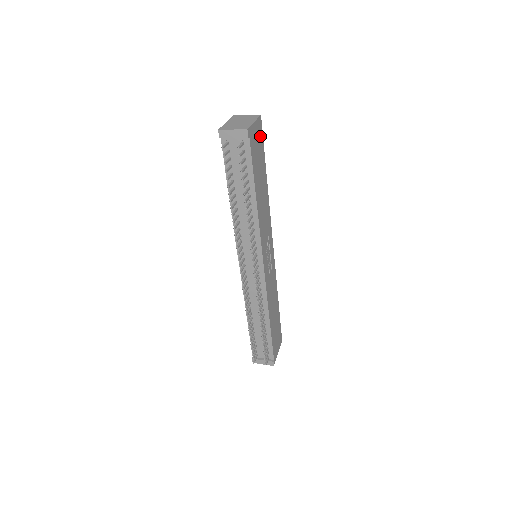
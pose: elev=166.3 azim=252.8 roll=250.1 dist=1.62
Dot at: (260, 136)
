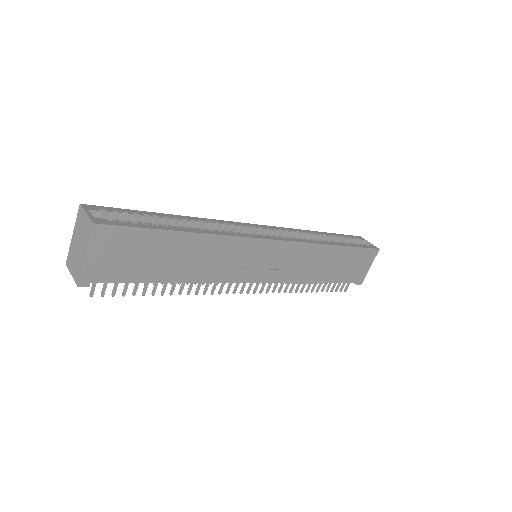
Dot at: (119, 237)
